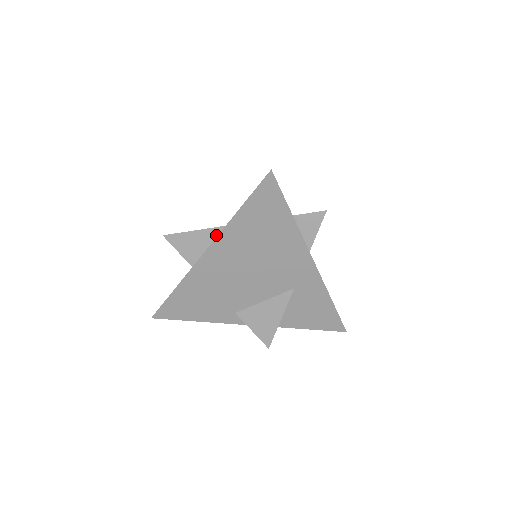
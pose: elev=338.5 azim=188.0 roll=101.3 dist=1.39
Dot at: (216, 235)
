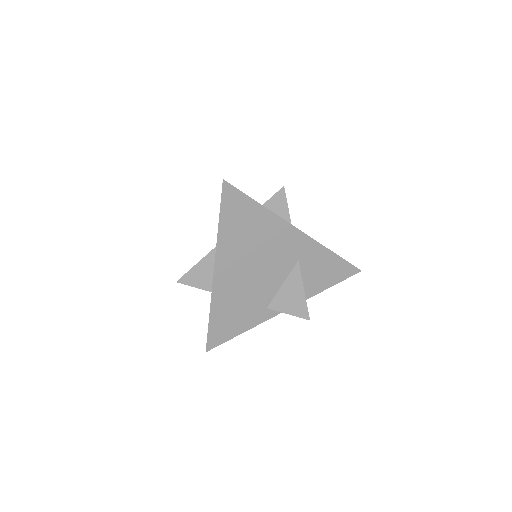
Dot at: occluded
